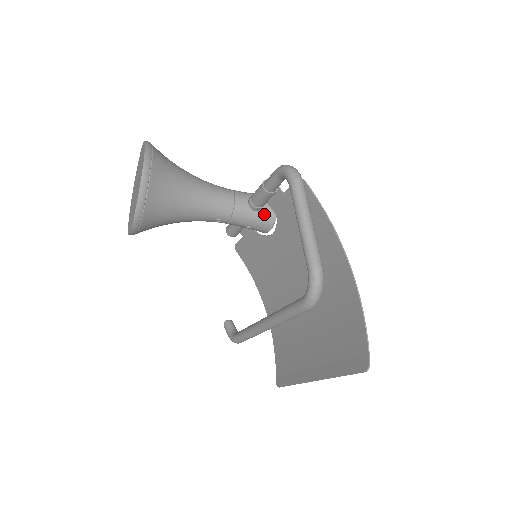
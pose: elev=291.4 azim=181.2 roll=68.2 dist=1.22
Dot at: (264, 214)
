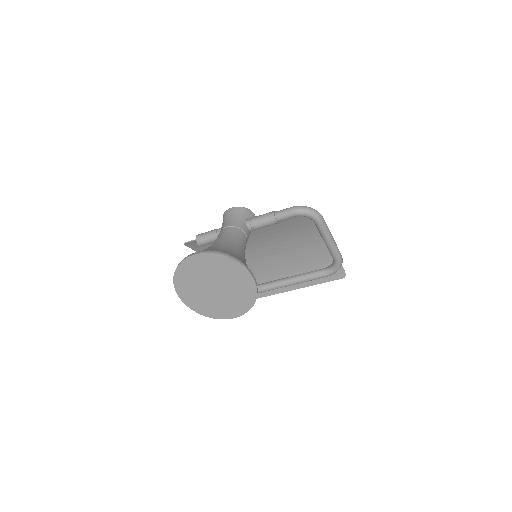
Dot at: occluded
